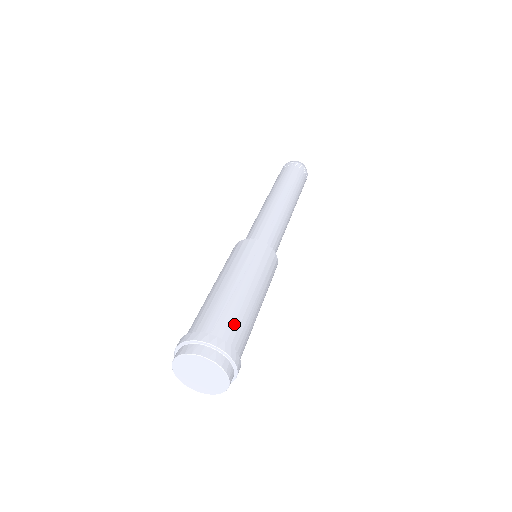
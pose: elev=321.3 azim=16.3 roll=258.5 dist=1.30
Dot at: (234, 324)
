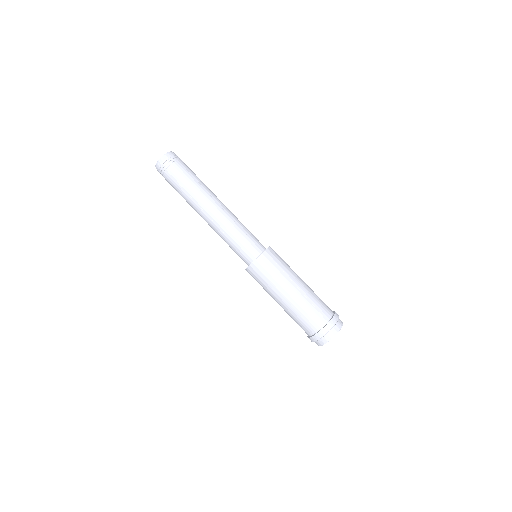
Dot at: (322, 305)
